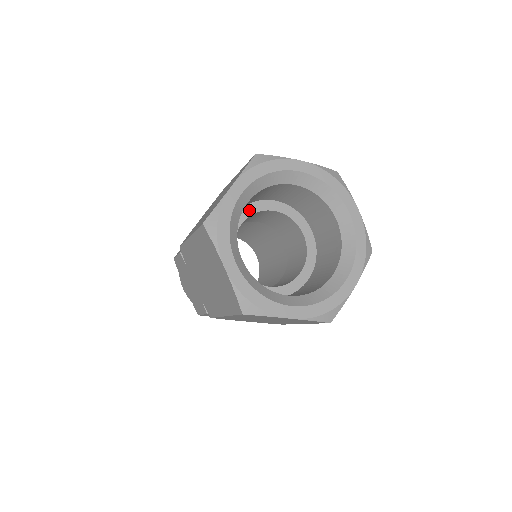
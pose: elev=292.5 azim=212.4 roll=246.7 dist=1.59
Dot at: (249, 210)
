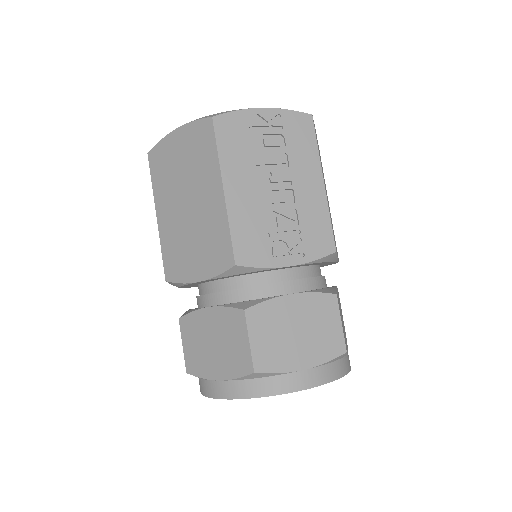
Dot at: occluded
